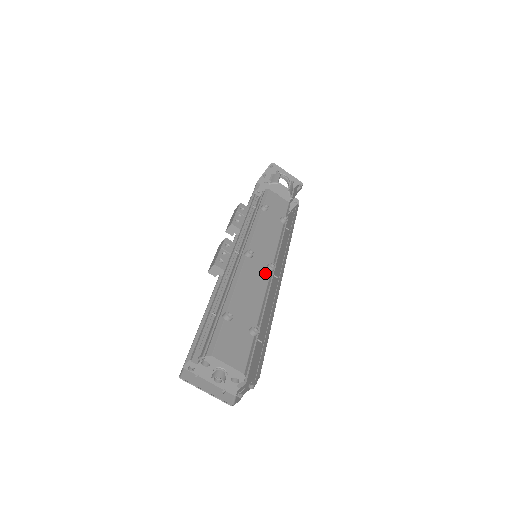
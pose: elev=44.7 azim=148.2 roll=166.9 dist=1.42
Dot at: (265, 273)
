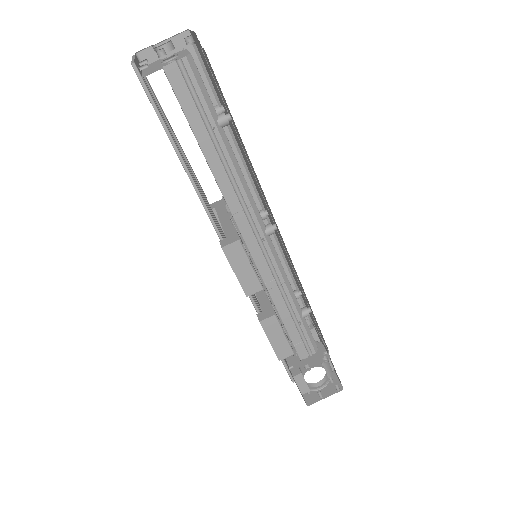
Dot at: occluded
